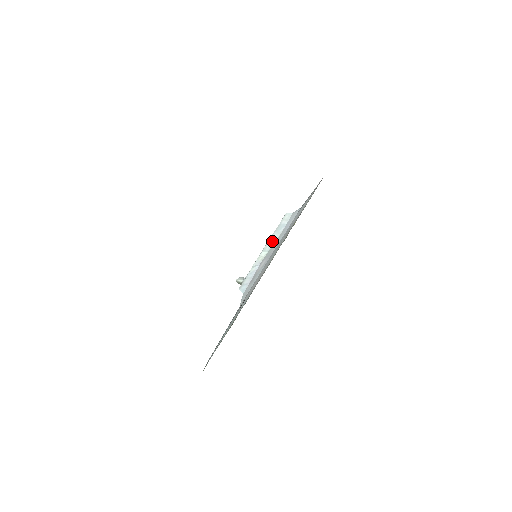
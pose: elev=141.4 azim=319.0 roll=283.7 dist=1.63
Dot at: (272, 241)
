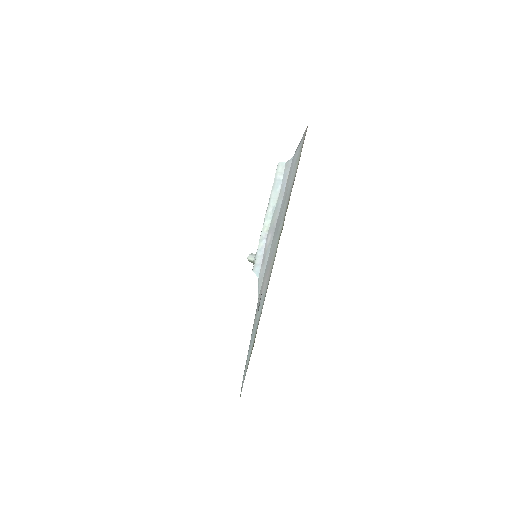
Dot at: (272, 205)
